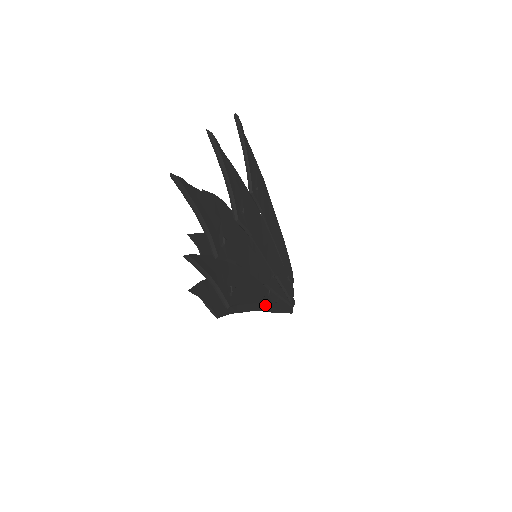
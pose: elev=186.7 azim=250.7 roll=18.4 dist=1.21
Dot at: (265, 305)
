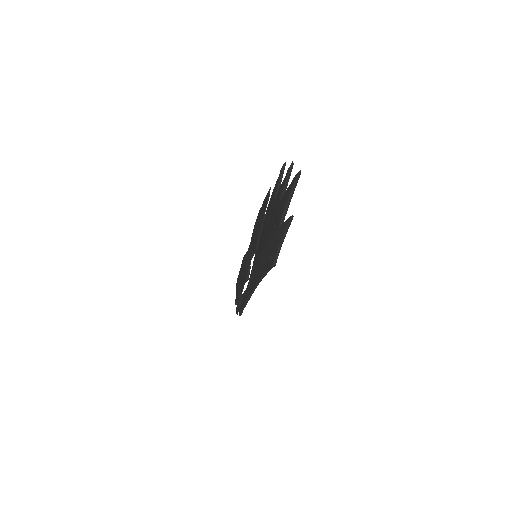
Dot at: (254, 290)
